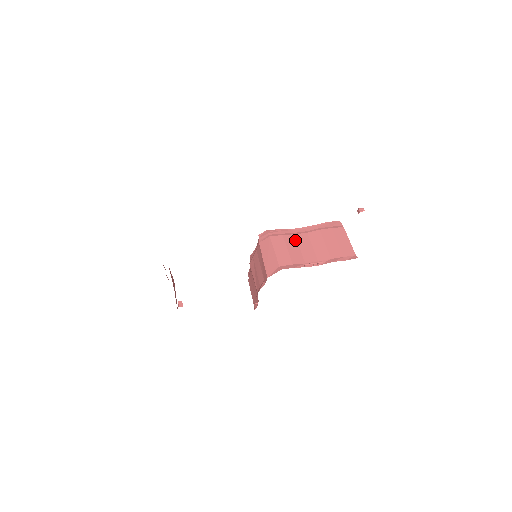
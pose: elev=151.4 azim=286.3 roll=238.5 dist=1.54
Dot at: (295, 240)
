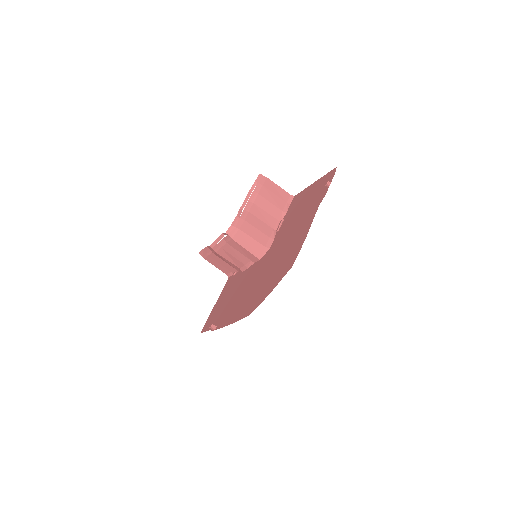
Dot at: (253, 217)
